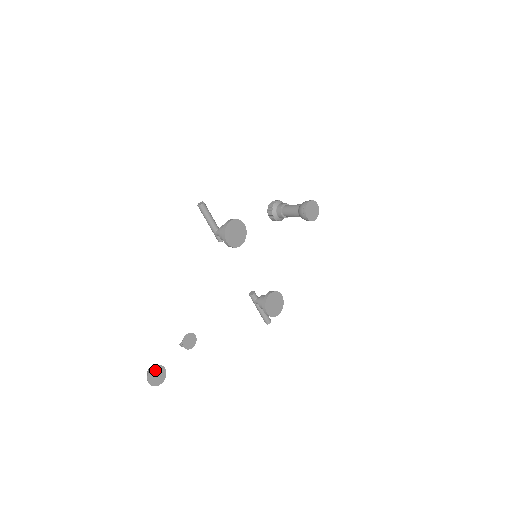
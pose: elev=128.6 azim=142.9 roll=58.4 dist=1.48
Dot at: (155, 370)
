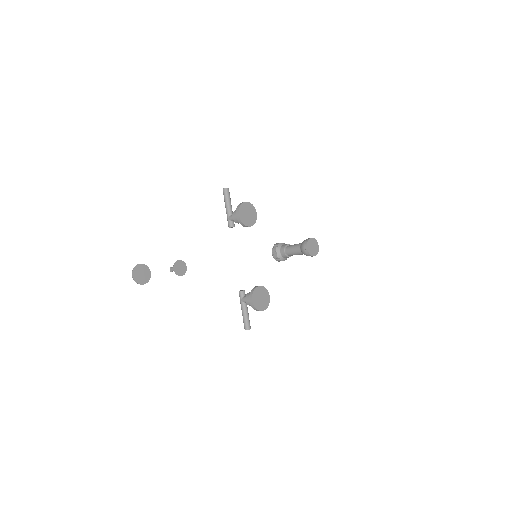
Dot at: (142, 268)
